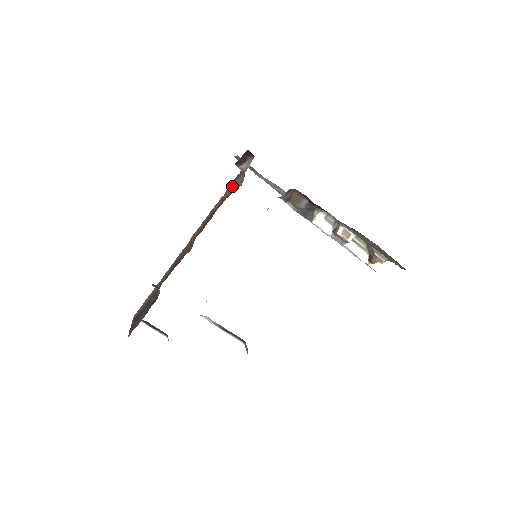
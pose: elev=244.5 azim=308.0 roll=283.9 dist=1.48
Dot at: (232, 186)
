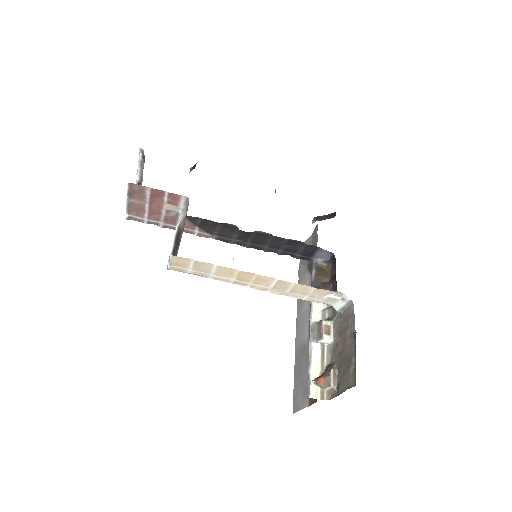
Dot at: occluded
